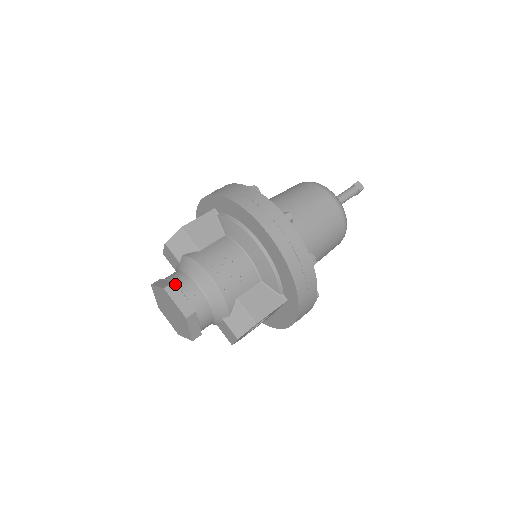
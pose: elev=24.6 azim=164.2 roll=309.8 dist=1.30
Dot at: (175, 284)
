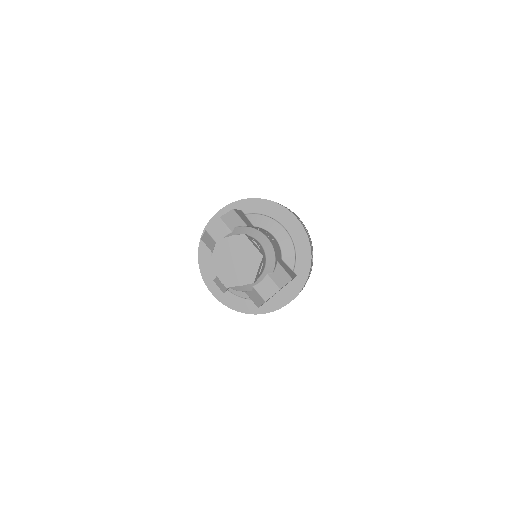
Dot at: occluded
